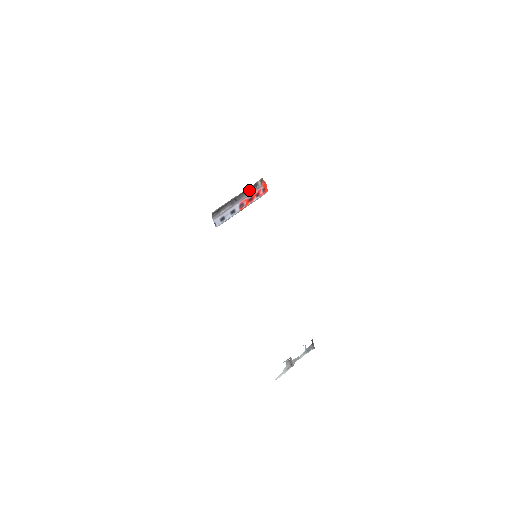
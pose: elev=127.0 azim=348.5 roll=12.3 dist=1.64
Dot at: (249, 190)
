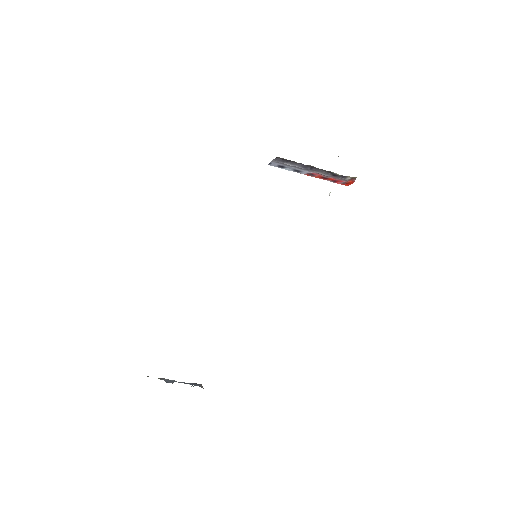
Dot at: (333, 174)
